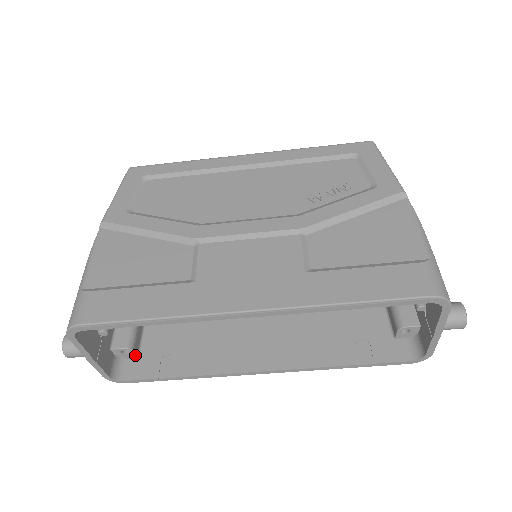
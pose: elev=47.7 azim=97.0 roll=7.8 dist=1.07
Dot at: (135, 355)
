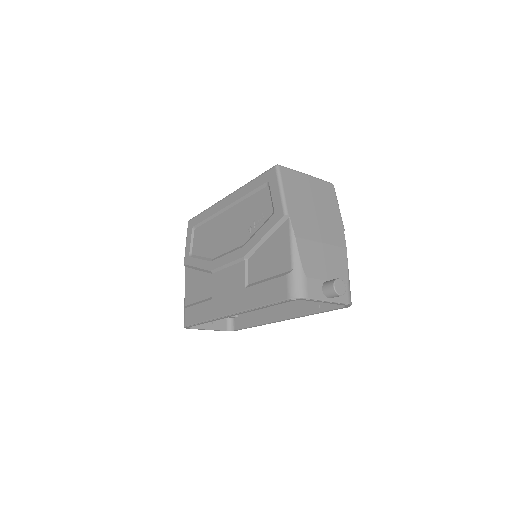
Dot at: (234, 317)
